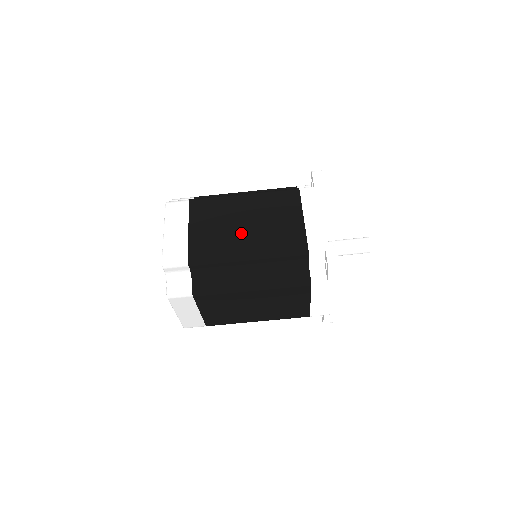
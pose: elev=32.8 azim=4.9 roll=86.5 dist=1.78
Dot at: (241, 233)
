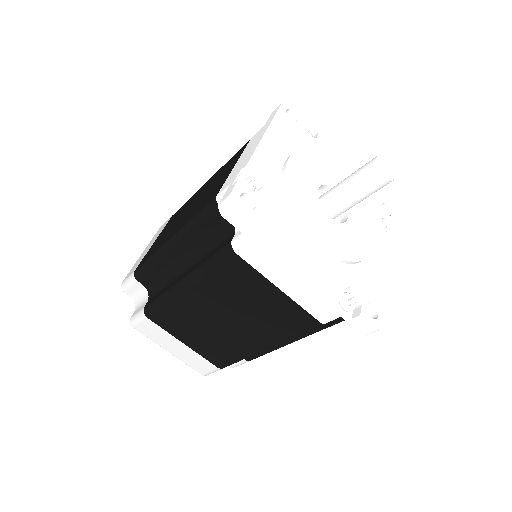
Dot at: (180, 221)
